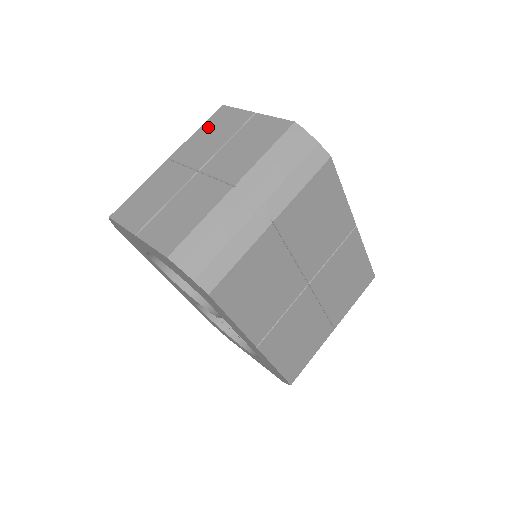
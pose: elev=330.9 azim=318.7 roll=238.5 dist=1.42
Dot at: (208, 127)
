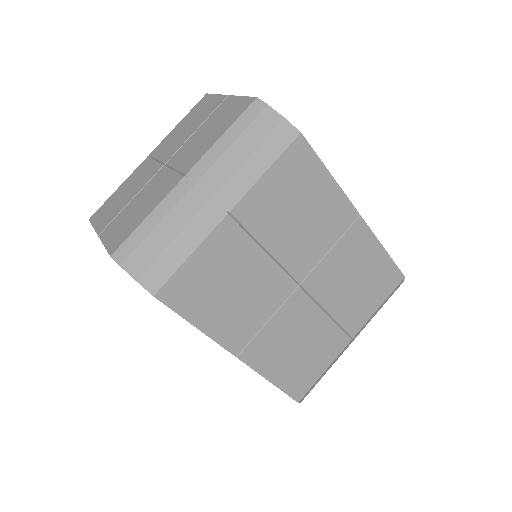
Dot at: (187, 118)
